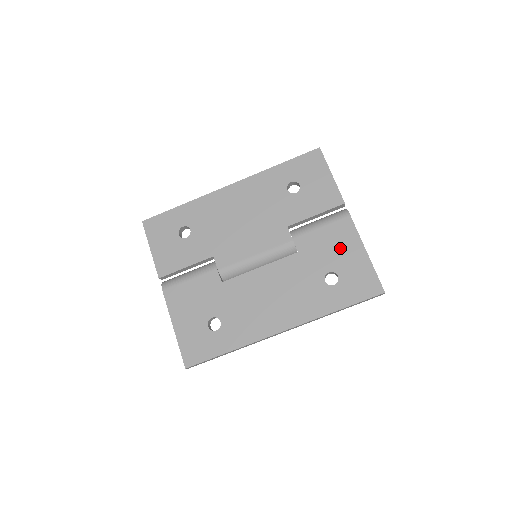
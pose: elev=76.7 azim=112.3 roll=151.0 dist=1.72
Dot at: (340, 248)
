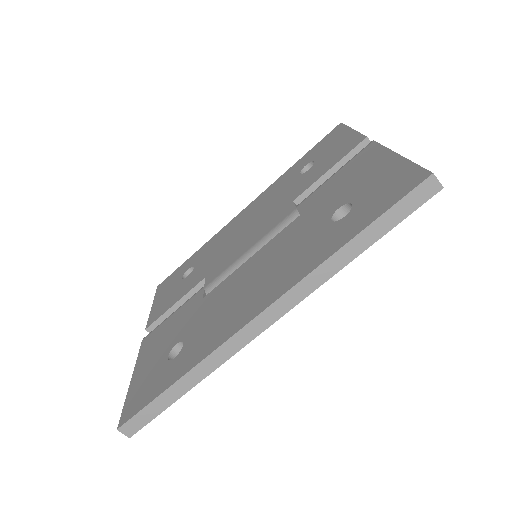
Dot at: (357, 176)
